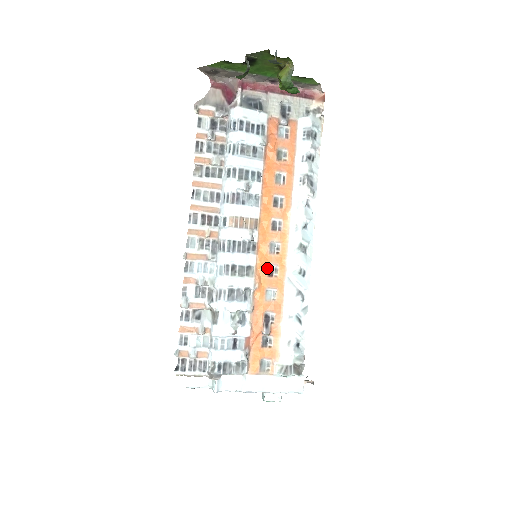
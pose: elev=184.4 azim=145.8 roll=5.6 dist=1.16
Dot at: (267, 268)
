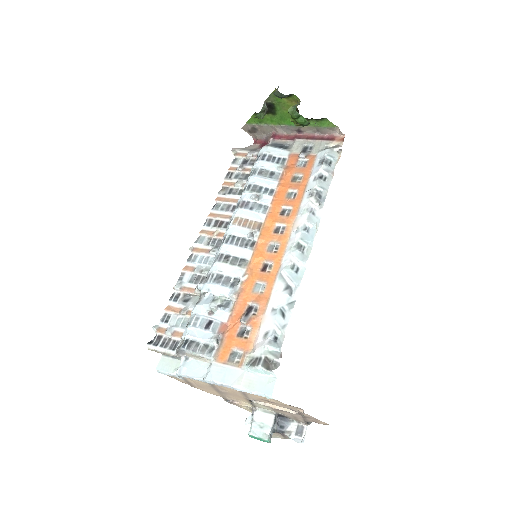
Dot at: (262, 264)
